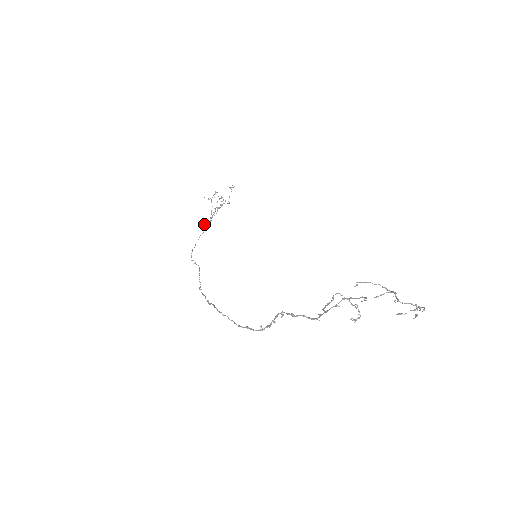
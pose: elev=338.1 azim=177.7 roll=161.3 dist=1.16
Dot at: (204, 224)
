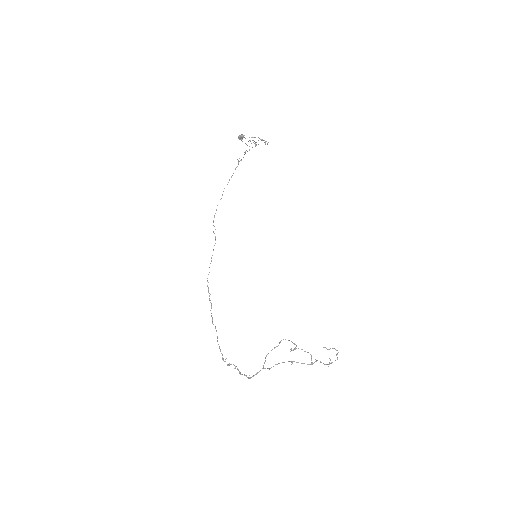
Dot at: (242, 139)
